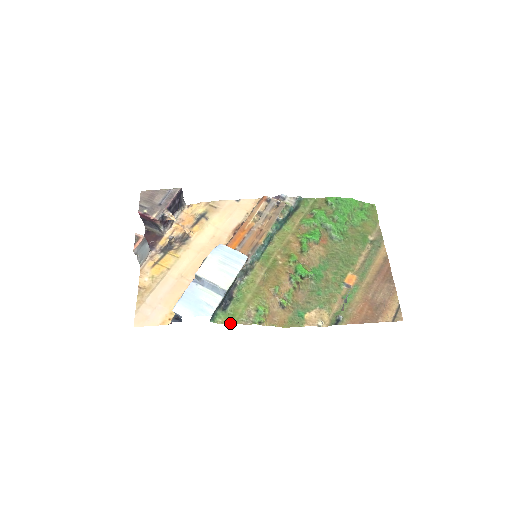
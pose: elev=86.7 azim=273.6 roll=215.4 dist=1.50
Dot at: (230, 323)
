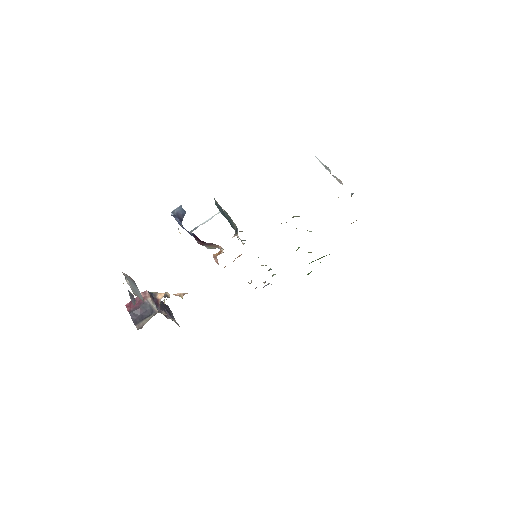
Dot at: occluded
